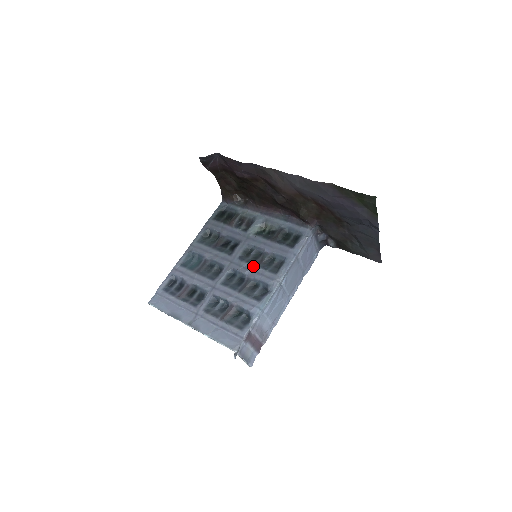
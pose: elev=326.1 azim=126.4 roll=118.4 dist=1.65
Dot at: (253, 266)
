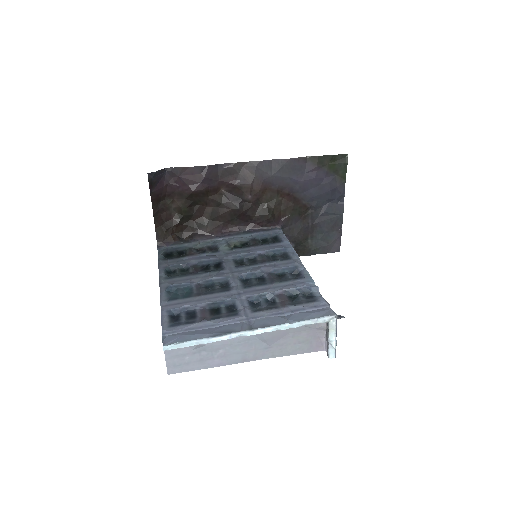
Dot at: (260, 265)
